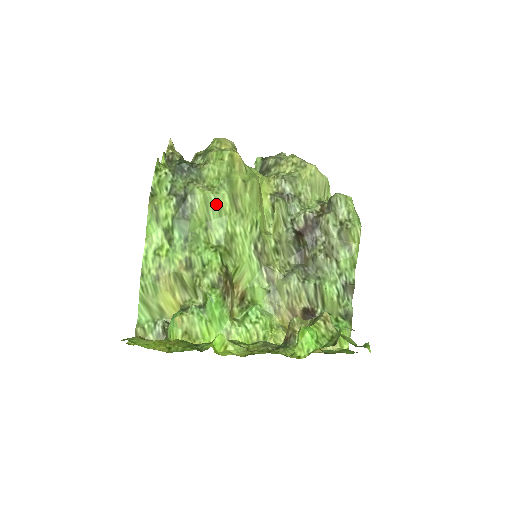
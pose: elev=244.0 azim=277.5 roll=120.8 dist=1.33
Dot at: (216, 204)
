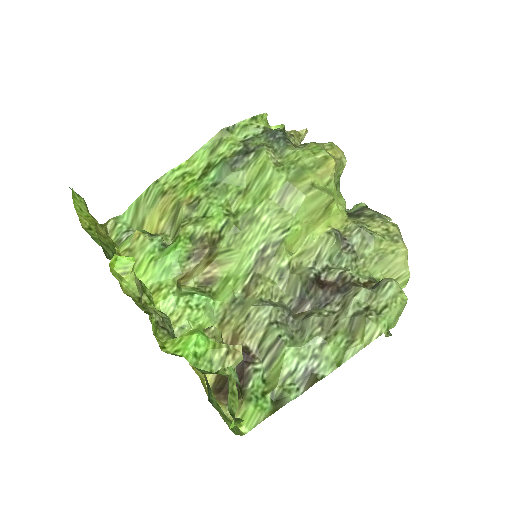
Dot at: (268, 179)
